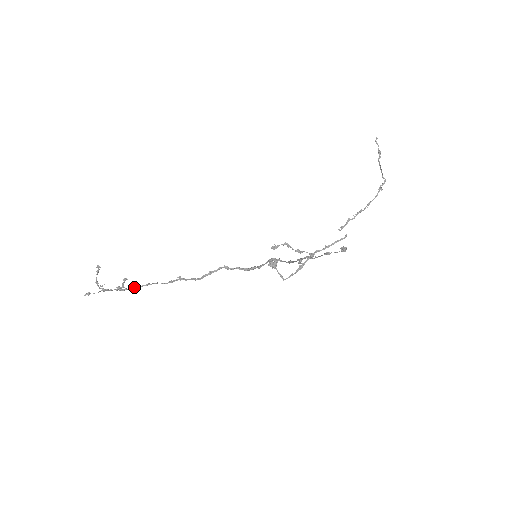
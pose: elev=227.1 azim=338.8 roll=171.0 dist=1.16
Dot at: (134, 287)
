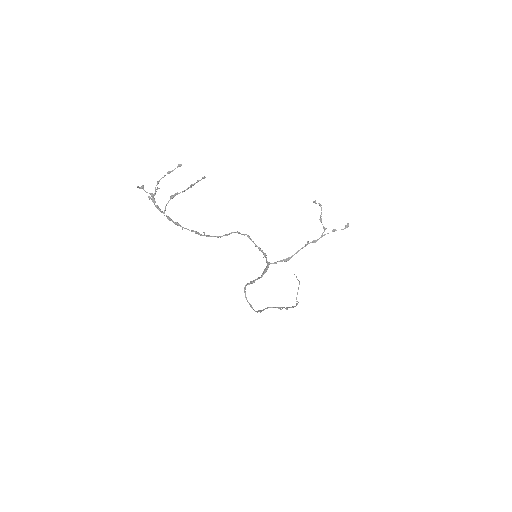
Dot at: occluded
